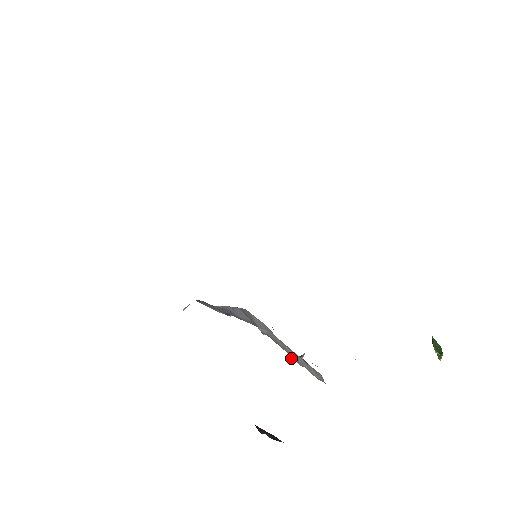
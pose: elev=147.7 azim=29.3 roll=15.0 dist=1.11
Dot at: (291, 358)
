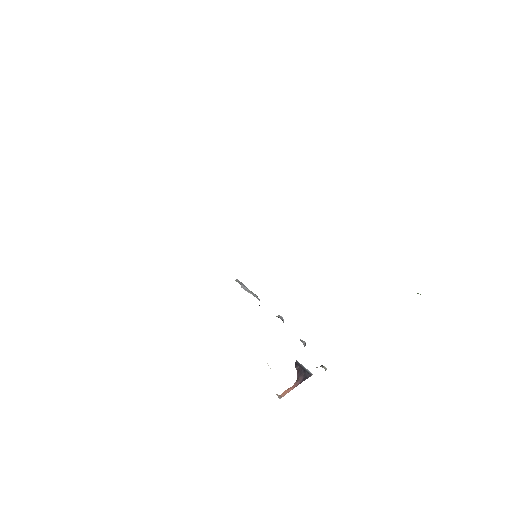
Dot at: occluded
